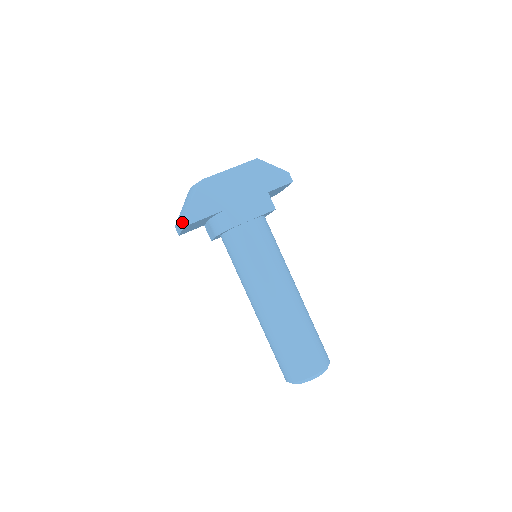
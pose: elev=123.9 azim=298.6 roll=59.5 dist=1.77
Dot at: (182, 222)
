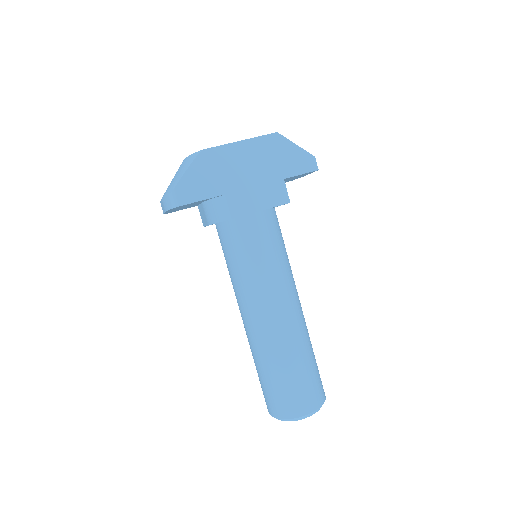
Dot at: (167, 202)
